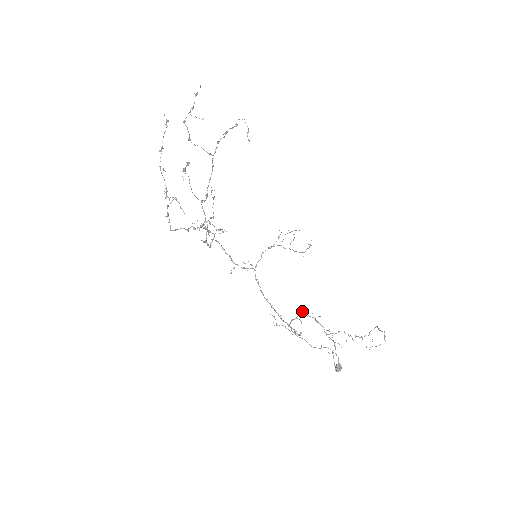
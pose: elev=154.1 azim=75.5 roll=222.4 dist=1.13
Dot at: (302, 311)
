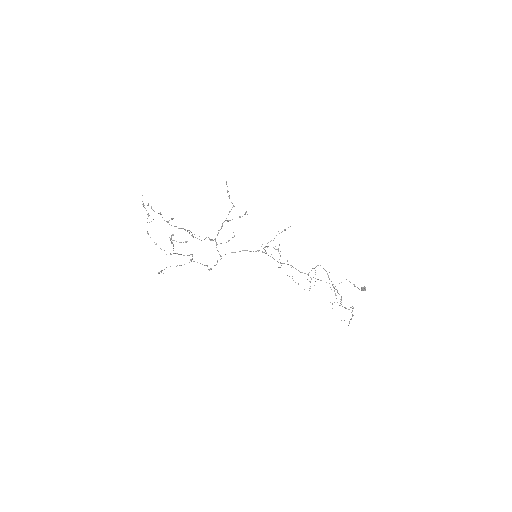
Dot at: (318, 265)
